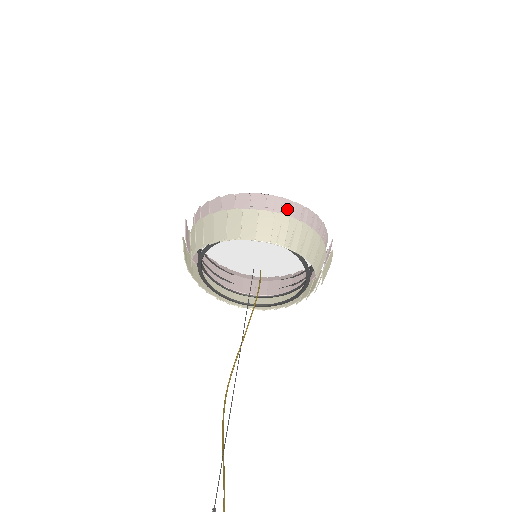
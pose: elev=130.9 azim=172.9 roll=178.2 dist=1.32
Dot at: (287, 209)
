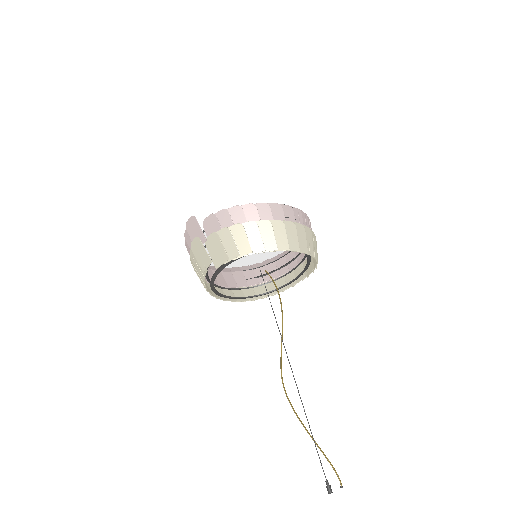
Dot at: (305, 221)
